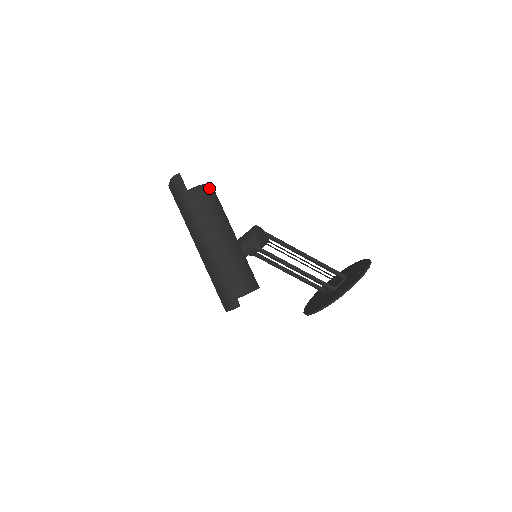
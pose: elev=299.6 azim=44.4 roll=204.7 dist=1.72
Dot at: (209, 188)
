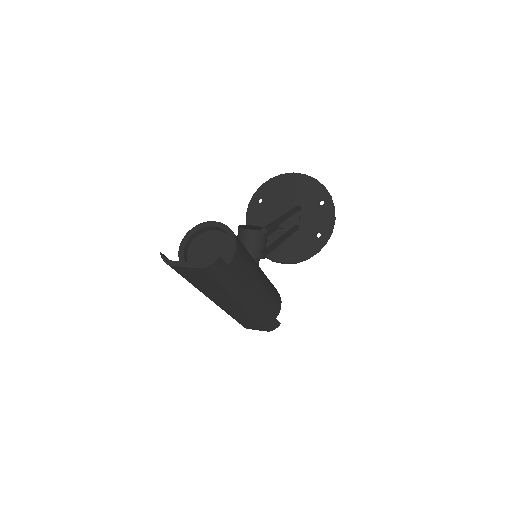
Dot at: (236, 238)
